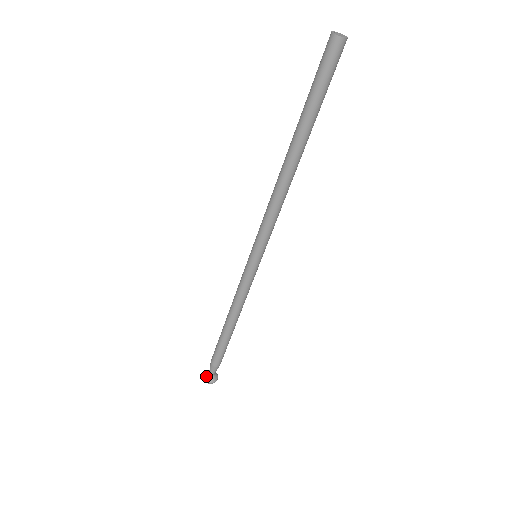
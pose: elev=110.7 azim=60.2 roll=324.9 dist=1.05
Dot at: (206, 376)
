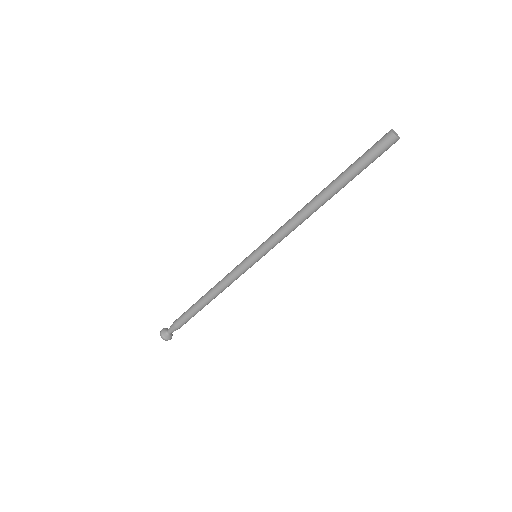
Dot at: (164, 330)
